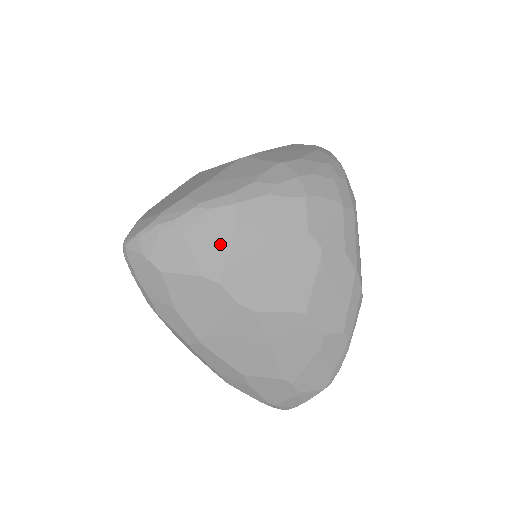
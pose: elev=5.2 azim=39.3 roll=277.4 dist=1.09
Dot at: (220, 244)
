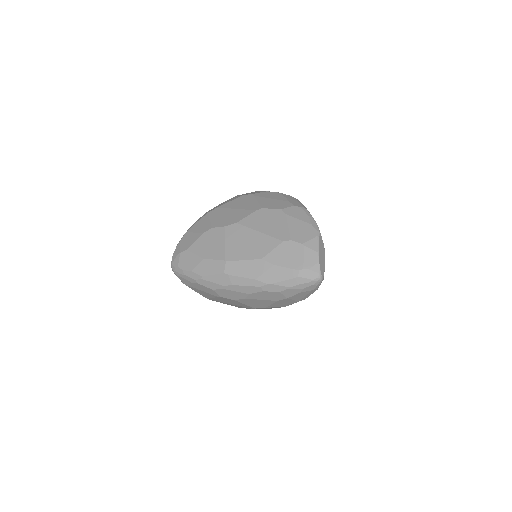
Dot at: (205, 221)
